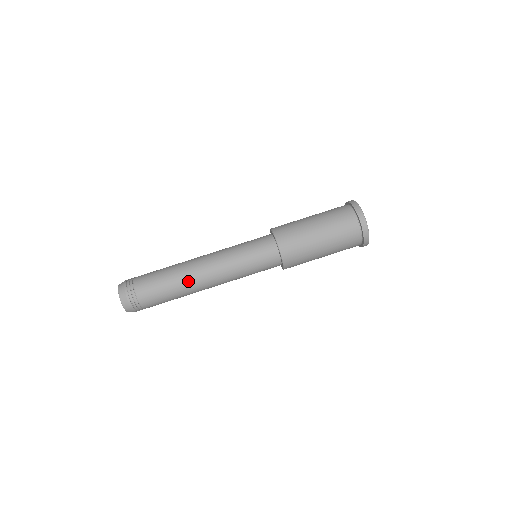
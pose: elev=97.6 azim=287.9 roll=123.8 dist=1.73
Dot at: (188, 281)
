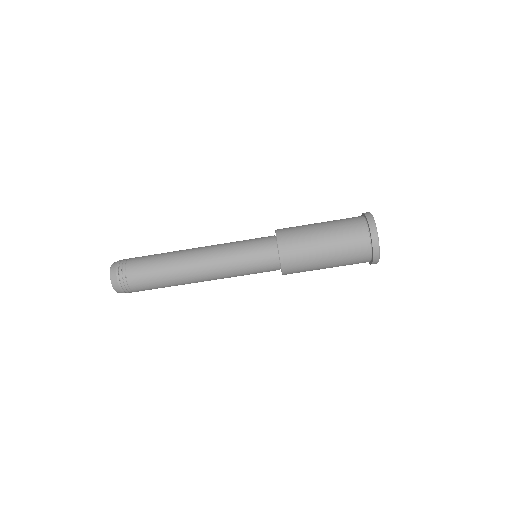
Dot at: (184, 282)
